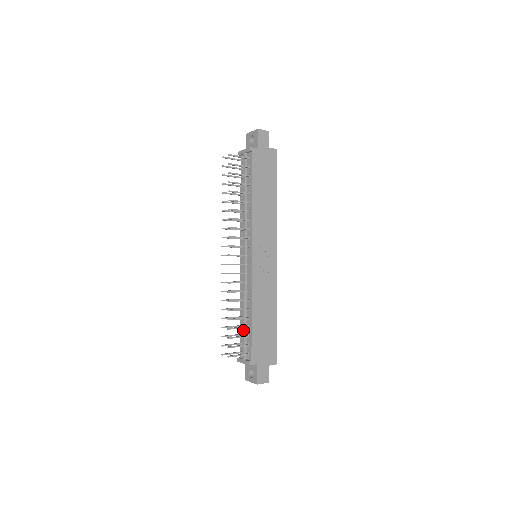
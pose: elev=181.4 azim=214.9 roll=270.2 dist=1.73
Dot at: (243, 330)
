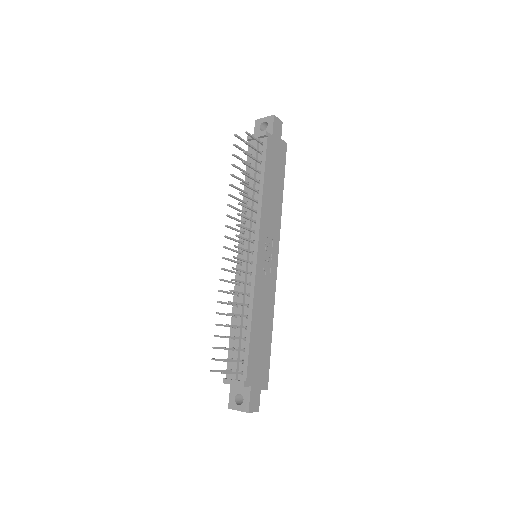
Dot at: (237, 342)
